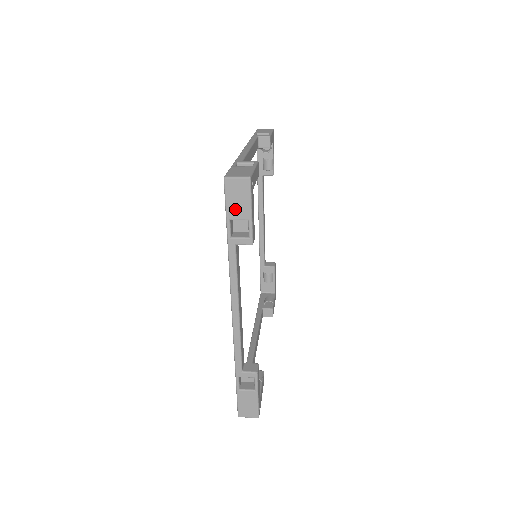
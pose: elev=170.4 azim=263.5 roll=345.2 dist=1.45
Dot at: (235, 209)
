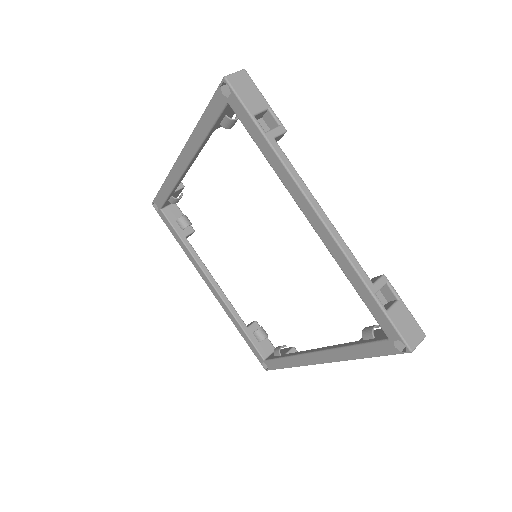
Dot at: occluded
